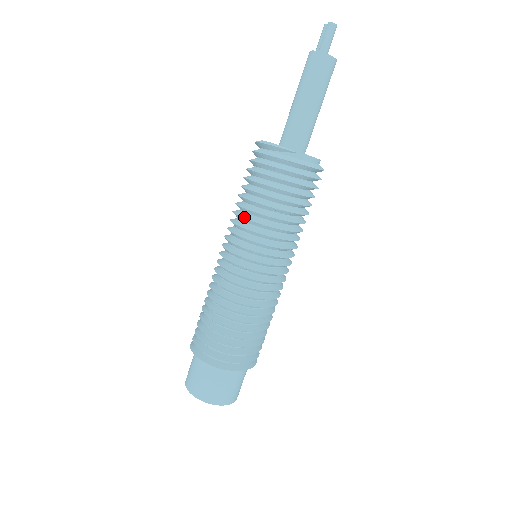
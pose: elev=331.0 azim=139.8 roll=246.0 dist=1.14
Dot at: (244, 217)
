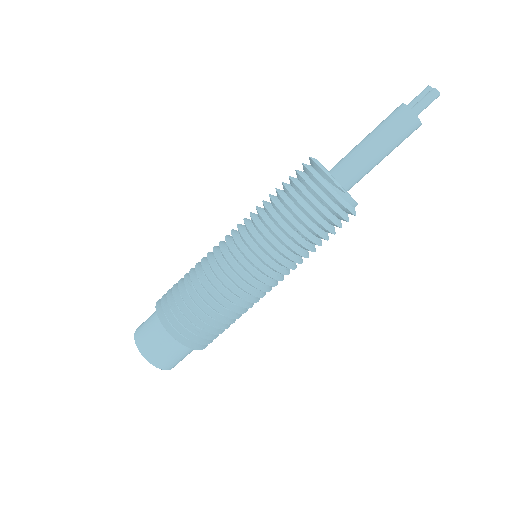
Dot at: (268, 224)
